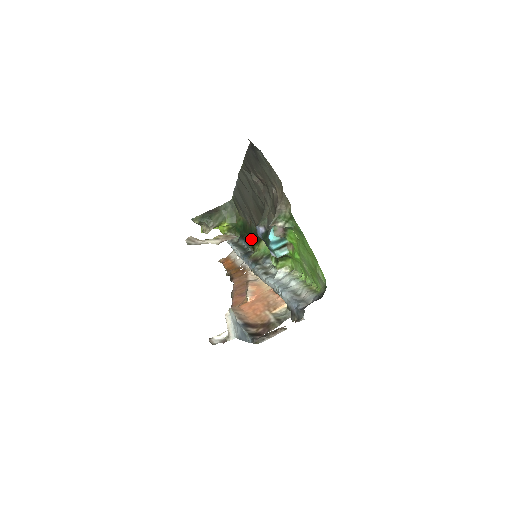
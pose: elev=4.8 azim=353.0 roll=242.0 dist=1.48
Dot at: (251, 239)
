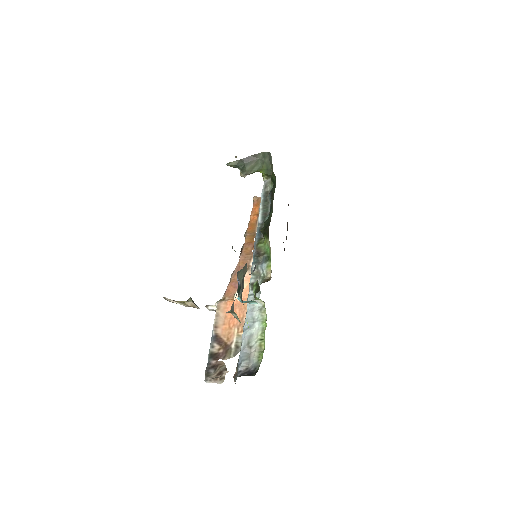
Dot at: (266, 221)
